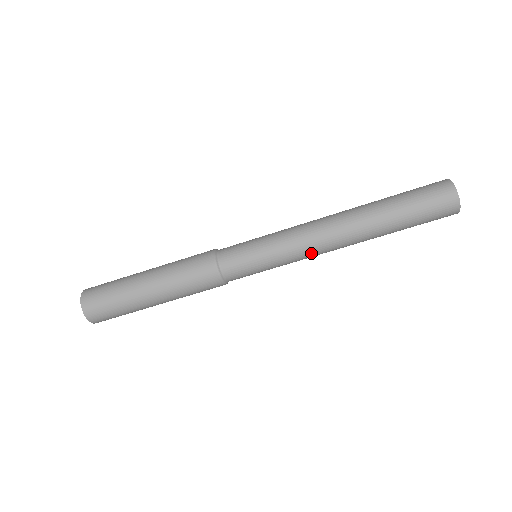
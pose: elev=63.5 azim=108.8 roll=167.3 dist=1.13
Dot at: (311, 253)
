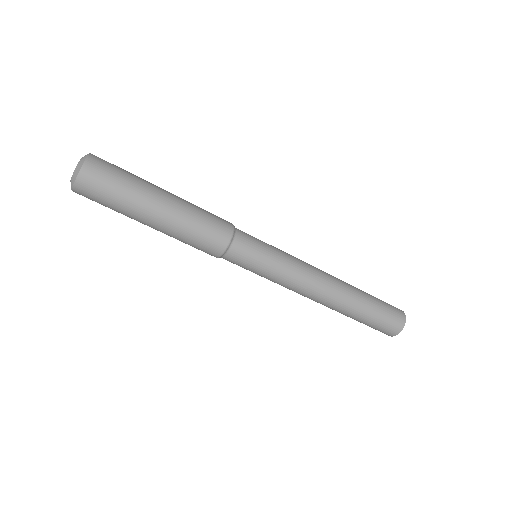
Dot at: (292, 290)
